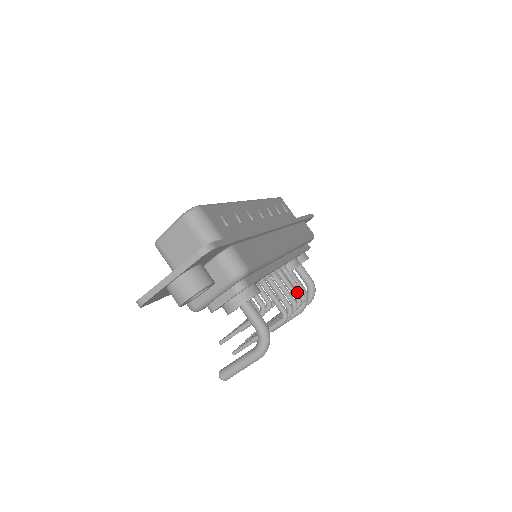
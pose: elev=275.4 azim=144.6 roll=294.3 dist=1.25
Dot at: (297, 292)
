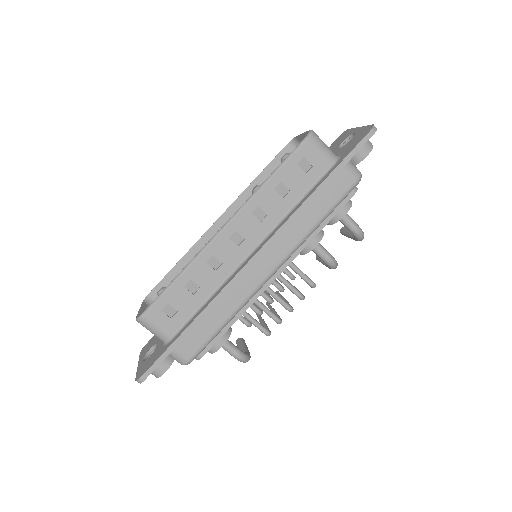
Dot at: (306, 281)
